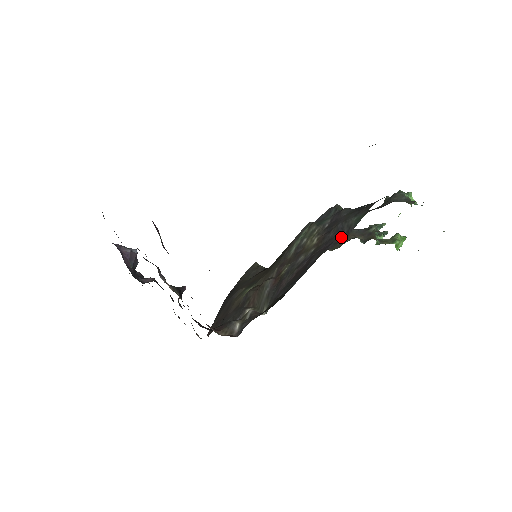
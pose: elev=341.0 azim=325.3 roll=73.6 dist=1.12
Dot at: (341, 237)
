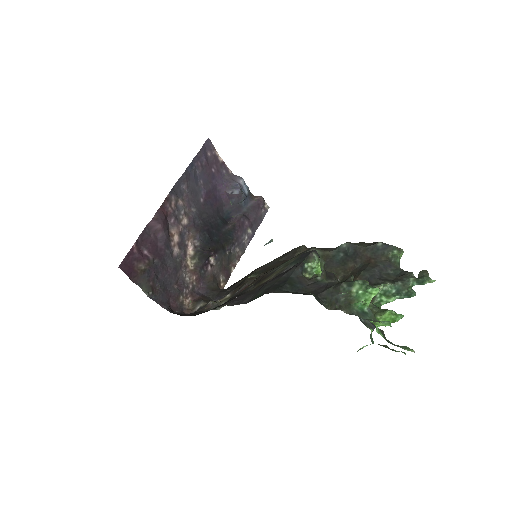
Dot at: (244, 301)
